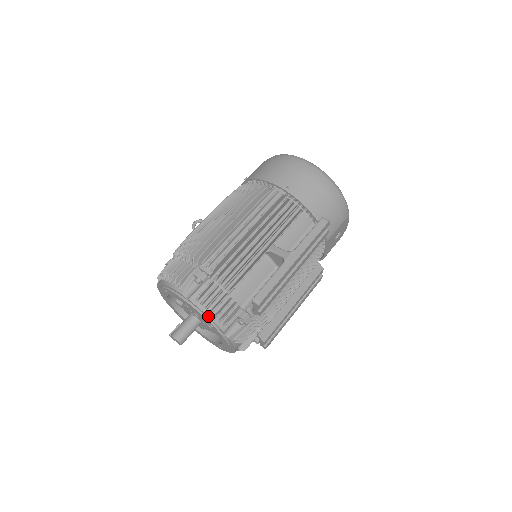
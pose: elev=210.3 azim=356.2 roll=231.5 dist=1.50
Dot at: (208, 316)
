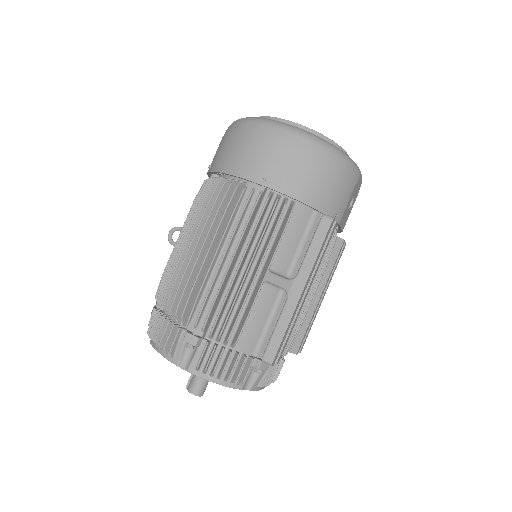
Dot at: (217, 382)
